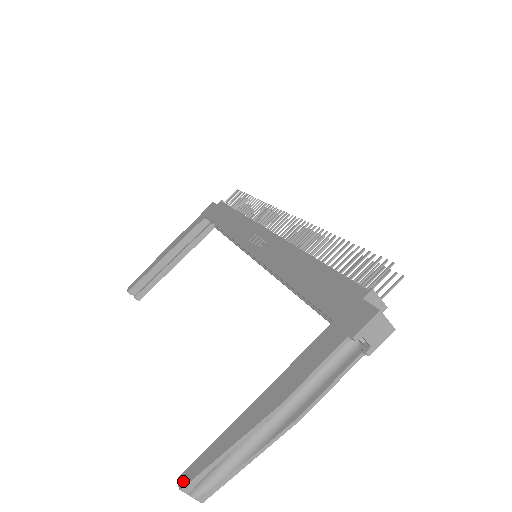
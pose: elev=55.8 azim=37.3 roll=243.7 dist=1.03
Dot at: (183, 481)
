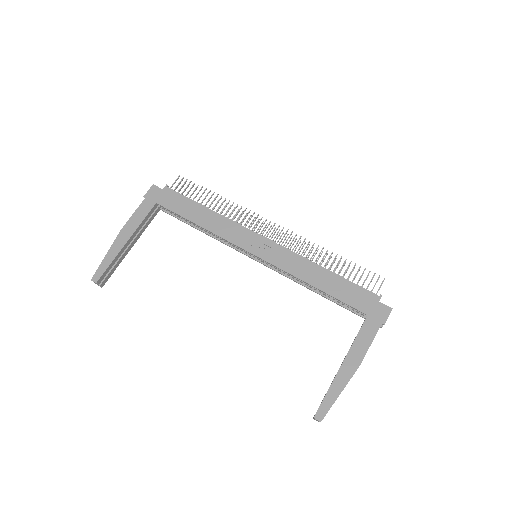
Dot at: (320, 417)
